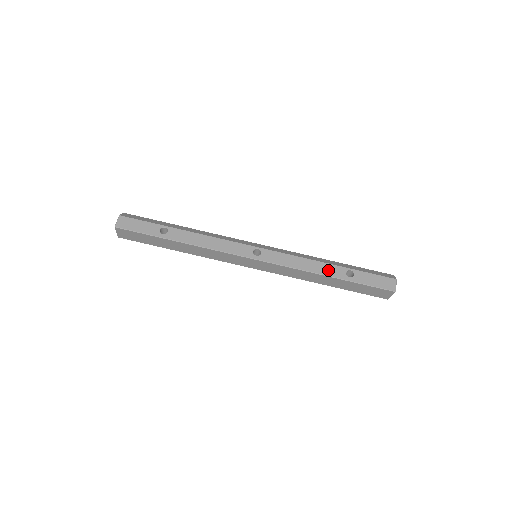
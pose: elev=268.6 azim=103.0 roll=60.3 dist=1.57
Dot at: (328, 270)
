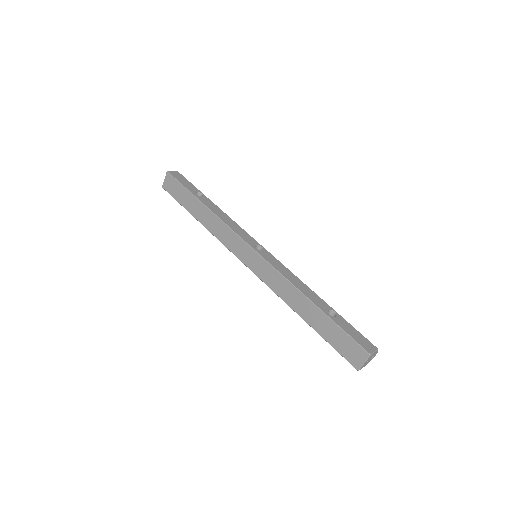
Dot at: (313, 297)
